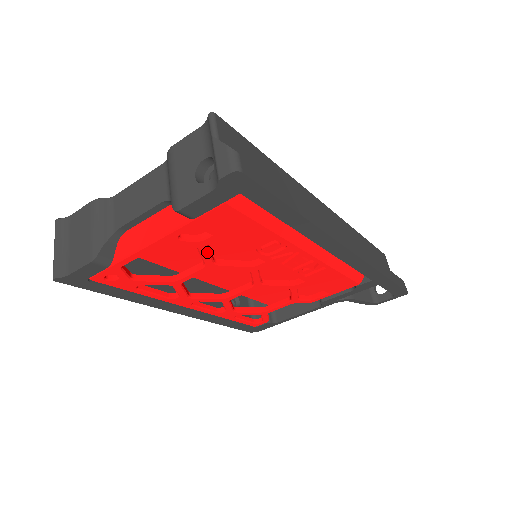
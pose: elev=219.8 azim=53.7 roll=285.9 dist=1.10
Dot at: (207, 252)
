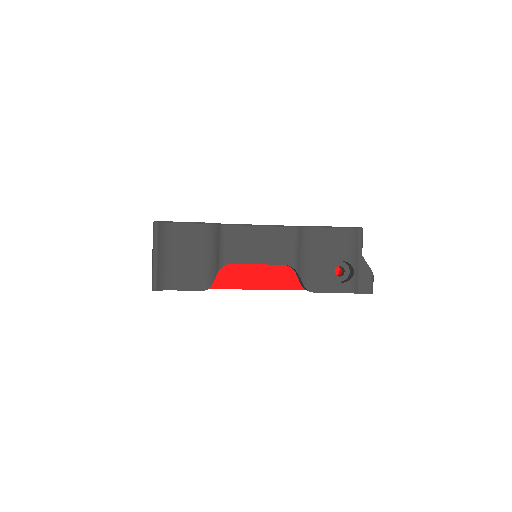
Dot at: occluded
